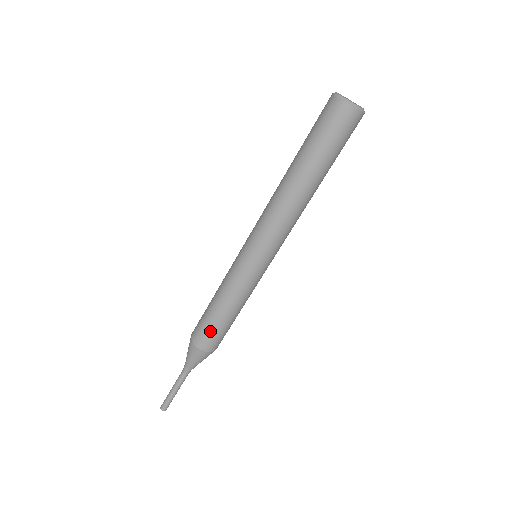
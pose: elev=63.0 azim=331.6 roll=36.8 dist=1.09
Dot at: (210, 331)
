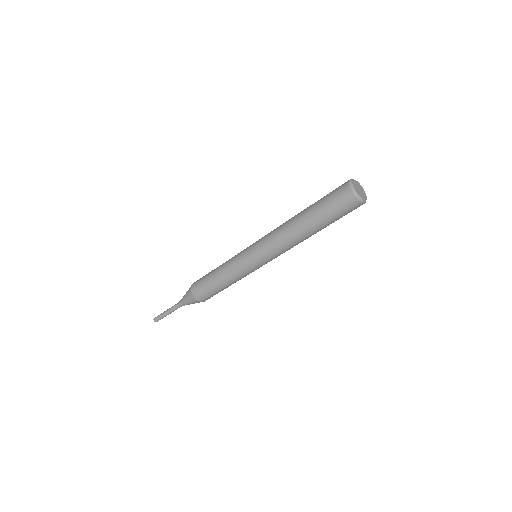
Dot at: (211, 294)
